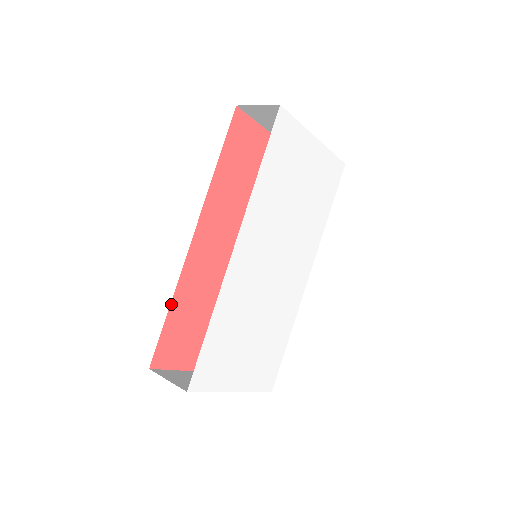
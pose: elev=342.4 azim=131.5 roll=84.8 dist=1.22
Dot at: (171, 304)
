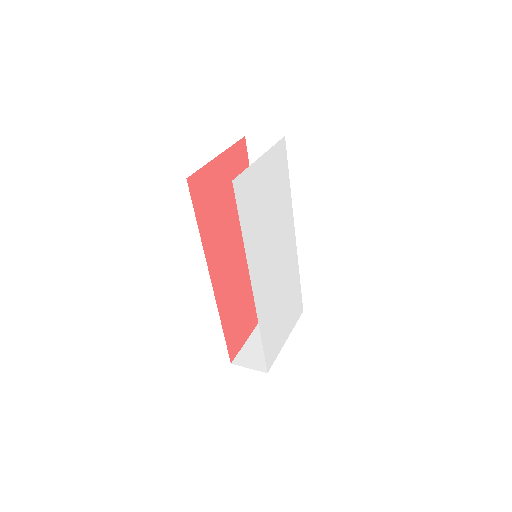
Dot at: (222, 327)
